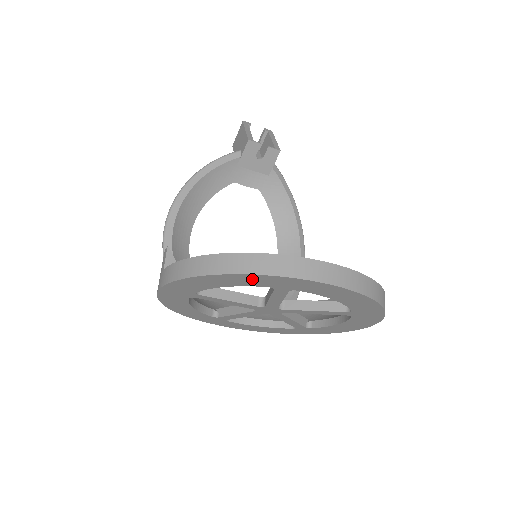
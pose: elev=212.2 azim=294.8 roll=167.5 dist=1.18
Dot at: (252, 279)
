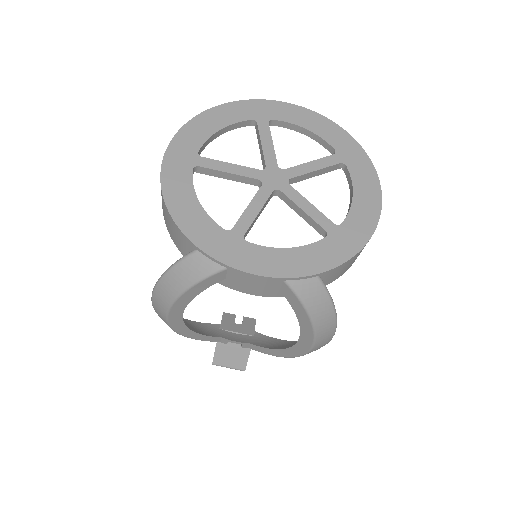
Dot at: (235, 110)
